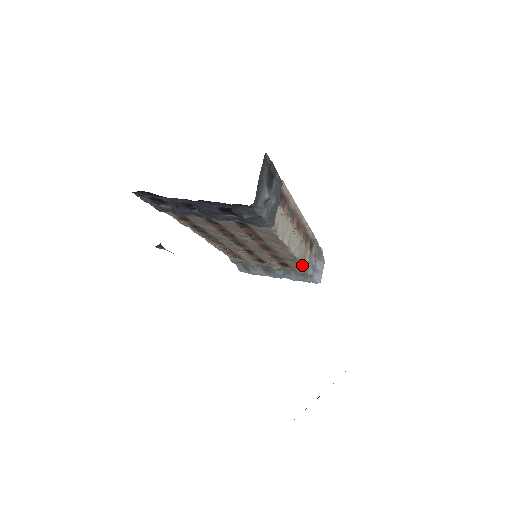
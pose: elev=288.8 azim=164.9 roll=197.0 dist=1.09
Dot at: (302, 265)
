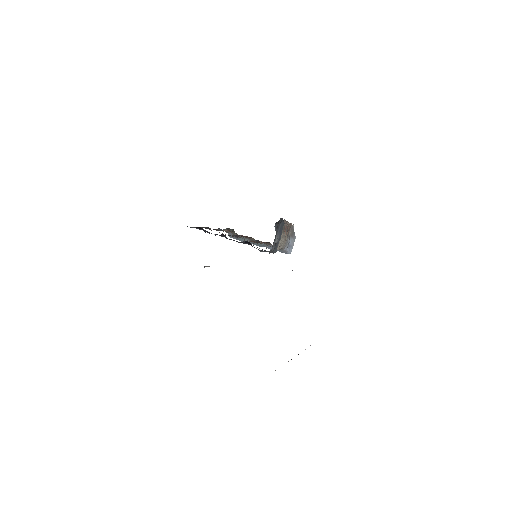
Dot at: (281, 248)
